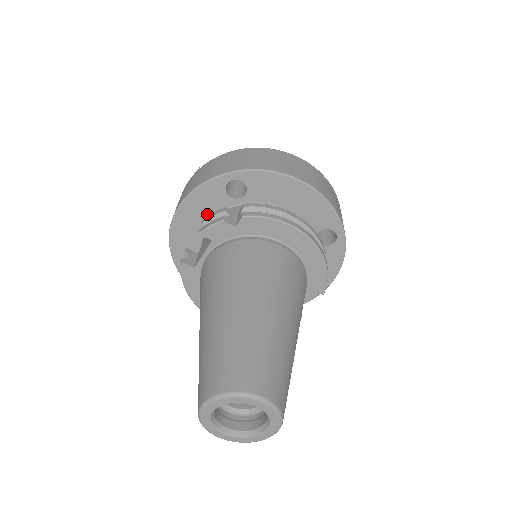
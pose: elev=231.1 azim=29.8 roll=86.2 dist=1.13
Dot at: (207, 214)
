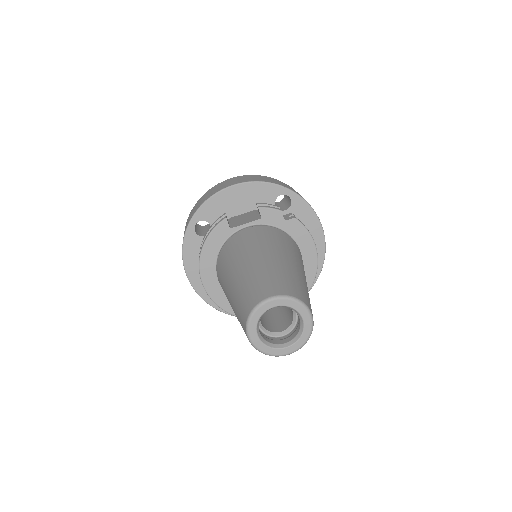
Dot at: (250, 204)
